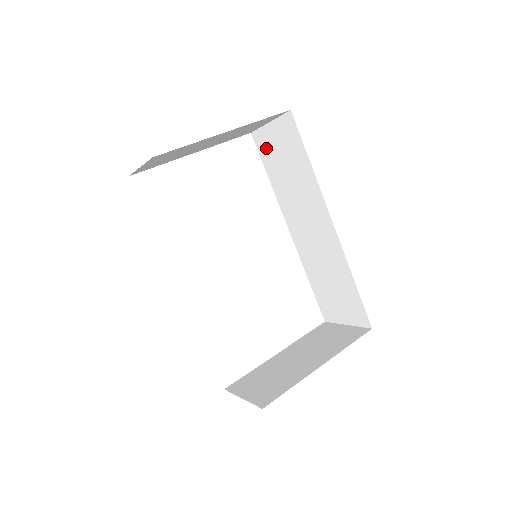
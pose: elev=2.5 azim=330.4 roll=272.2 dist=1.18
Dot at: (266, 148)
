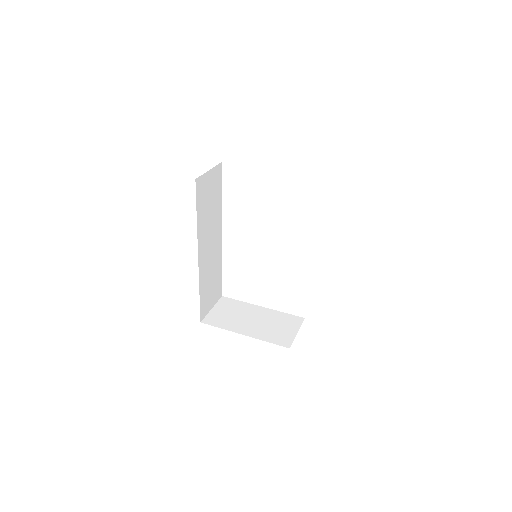
Dot at: occluded
